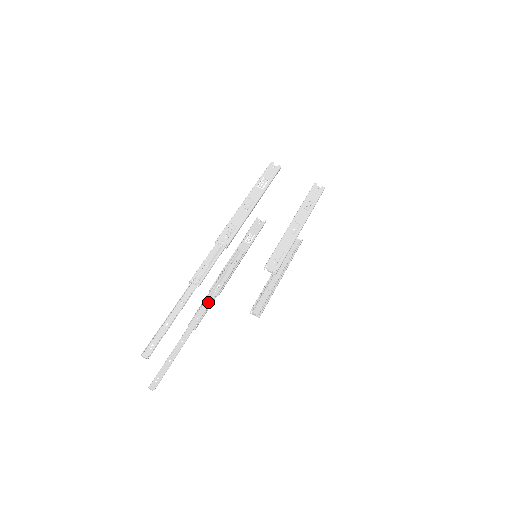
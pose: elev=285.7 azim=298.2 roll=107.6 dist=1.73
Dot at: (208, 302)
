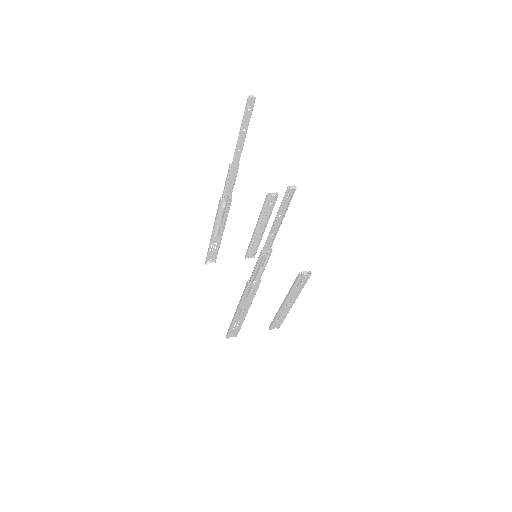
Dot at: occluded
